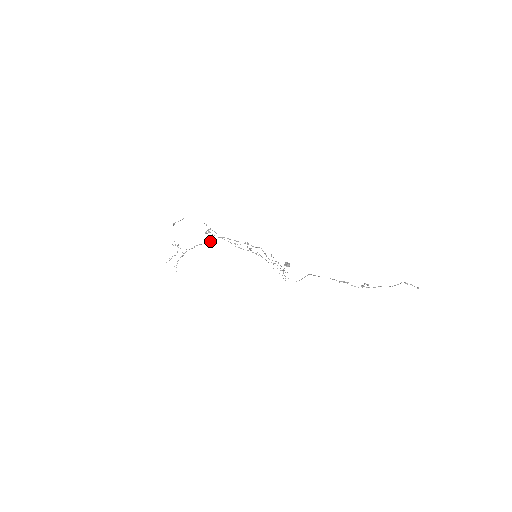
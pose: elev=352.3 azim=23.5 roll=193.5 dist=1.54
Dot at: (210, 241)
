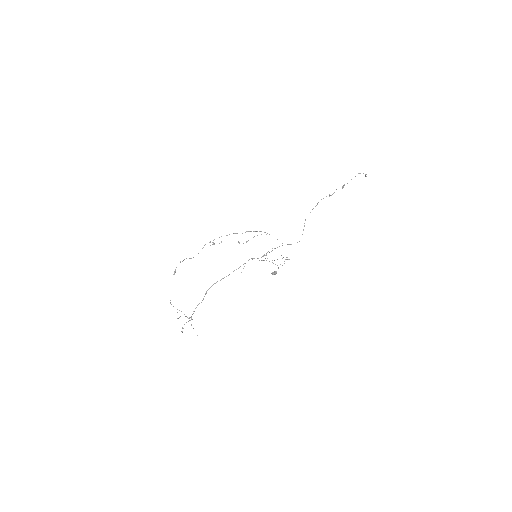
Dot at: (203, 298)
